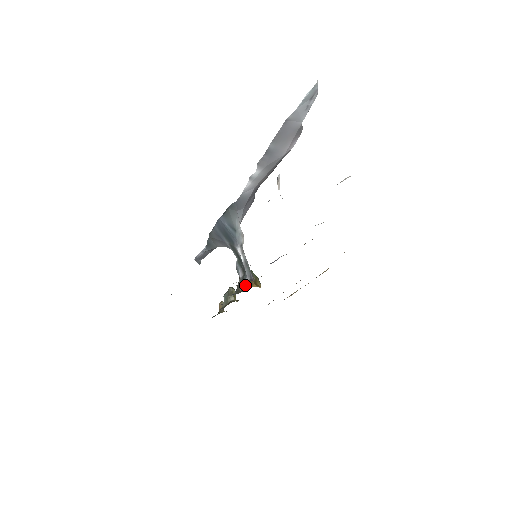
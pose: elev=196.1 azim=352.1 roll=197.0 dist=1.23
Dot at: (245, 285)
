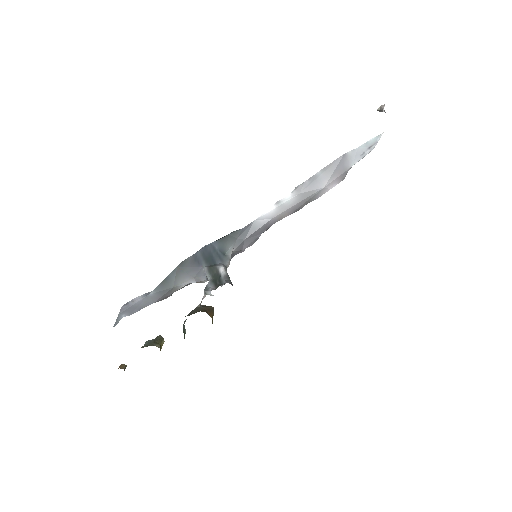
Dot at: (204, 311)
